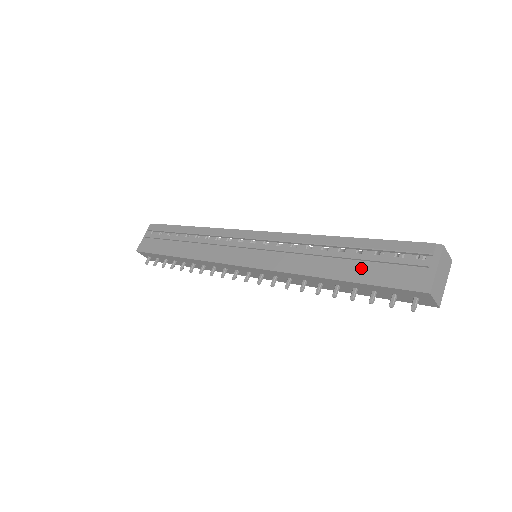
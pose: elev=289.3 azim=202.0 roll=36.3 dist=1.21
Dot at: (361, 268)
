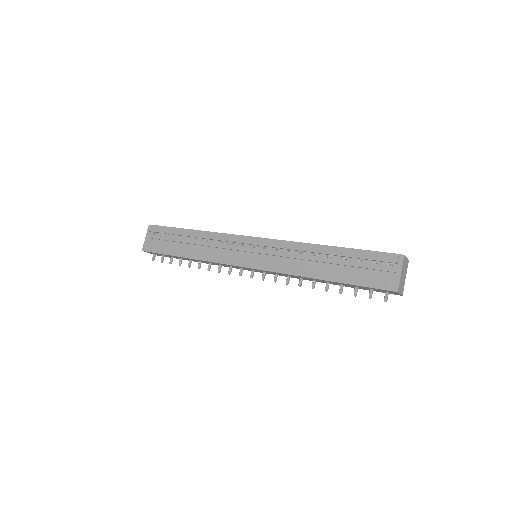
Dot at: (346, 272)
